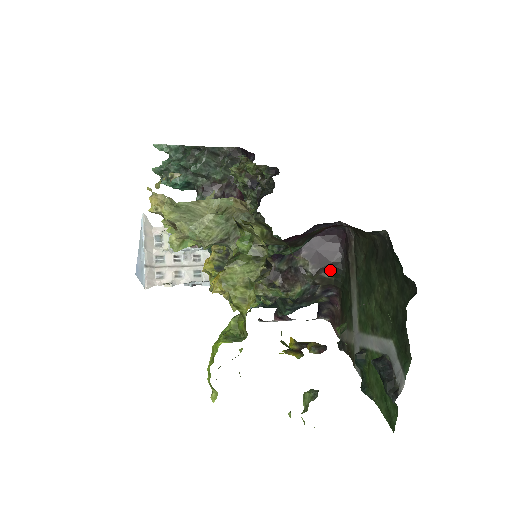
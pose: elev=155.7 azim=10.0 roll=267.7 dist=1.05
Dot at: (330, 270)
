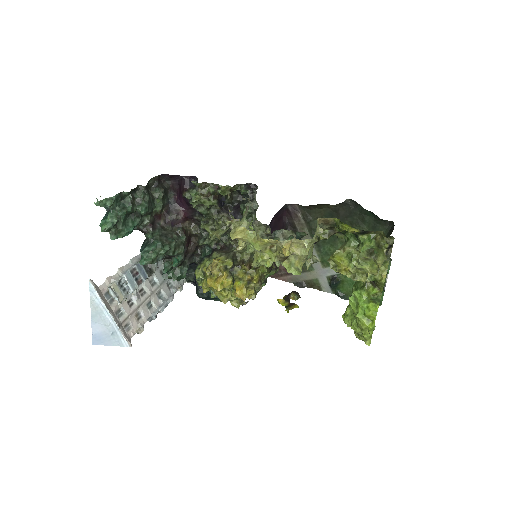
Dot at: occluded
